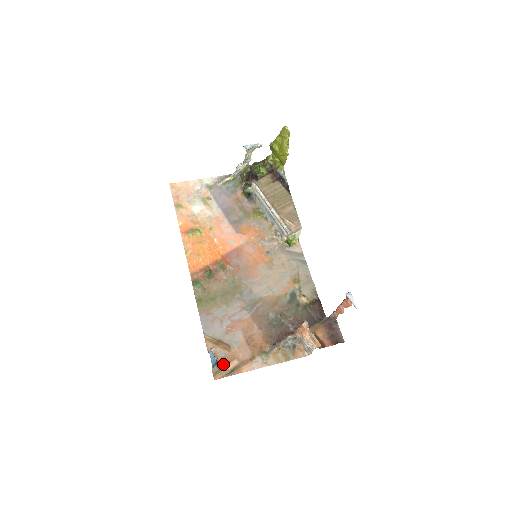
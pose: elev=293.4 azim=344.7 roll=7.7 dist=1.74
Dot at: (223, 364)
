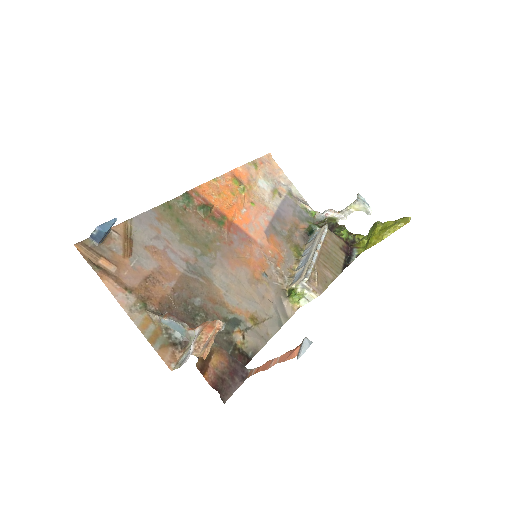
Dot at: (102, 252)
